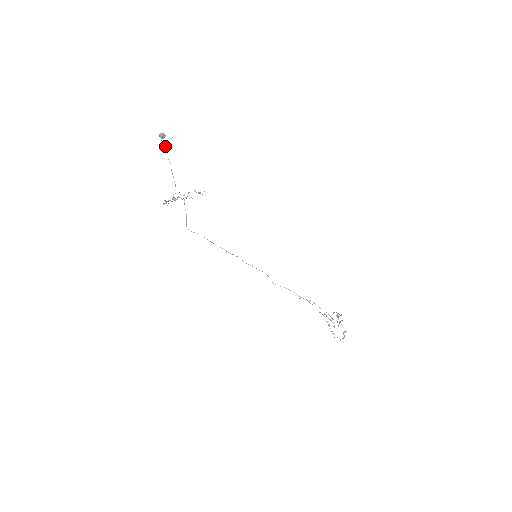
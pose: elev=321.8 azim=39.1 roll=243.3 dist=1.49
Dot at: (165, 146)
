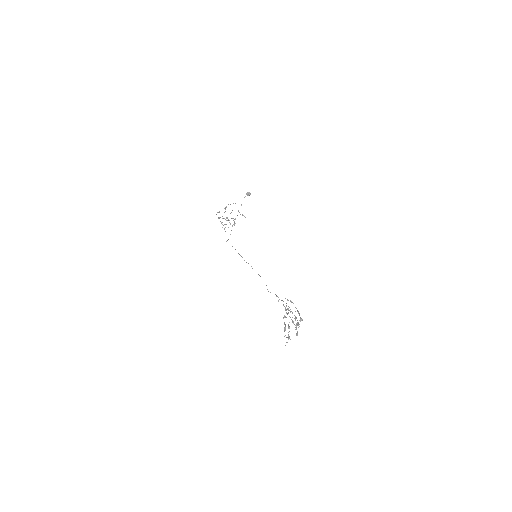
Dot at: occluded
